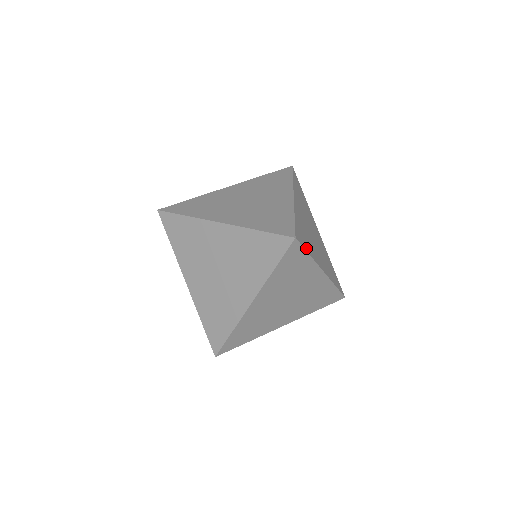
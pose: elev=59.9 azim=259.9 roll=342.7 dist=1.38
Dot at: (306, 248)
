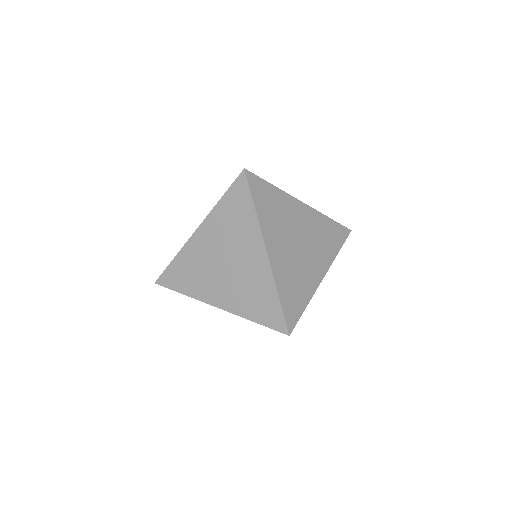
Dot at: (265, 182)
